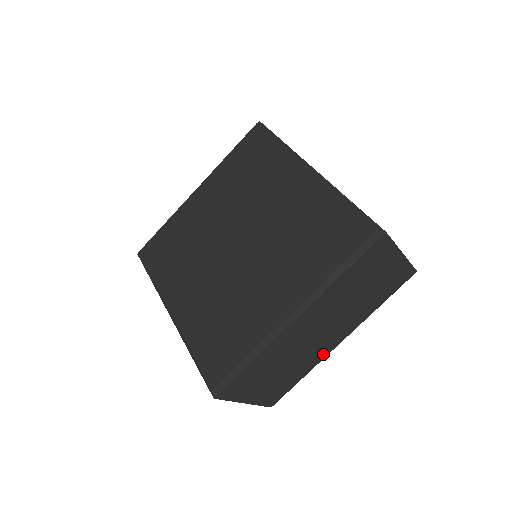
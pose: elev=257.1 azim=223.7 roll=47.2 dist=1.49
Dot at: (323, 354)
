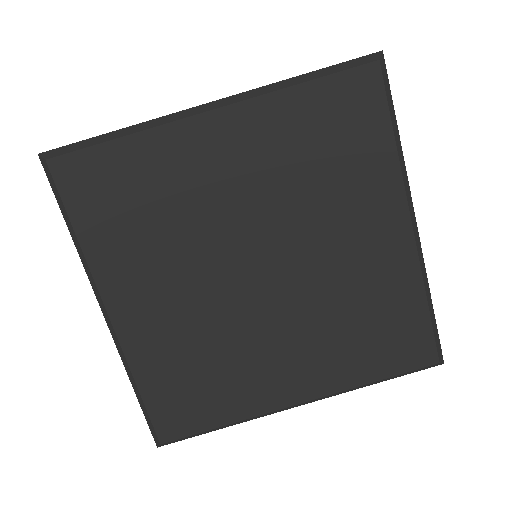
Dot at: occluded
